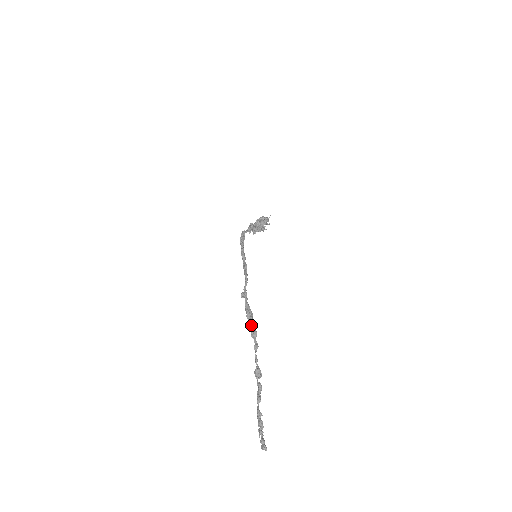
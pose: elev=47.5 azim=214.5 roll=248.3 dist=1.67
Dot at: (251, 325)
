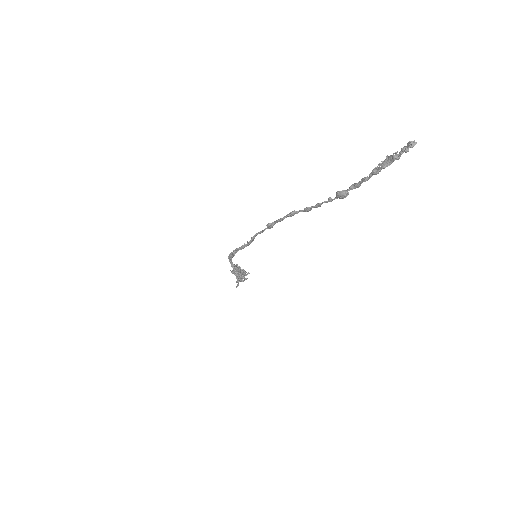
Dot at: (298, 211)
